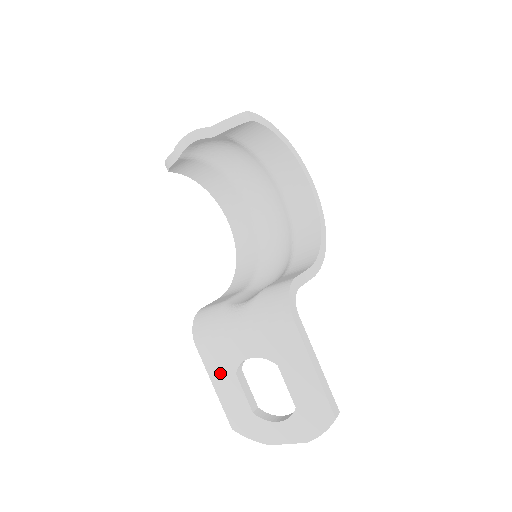
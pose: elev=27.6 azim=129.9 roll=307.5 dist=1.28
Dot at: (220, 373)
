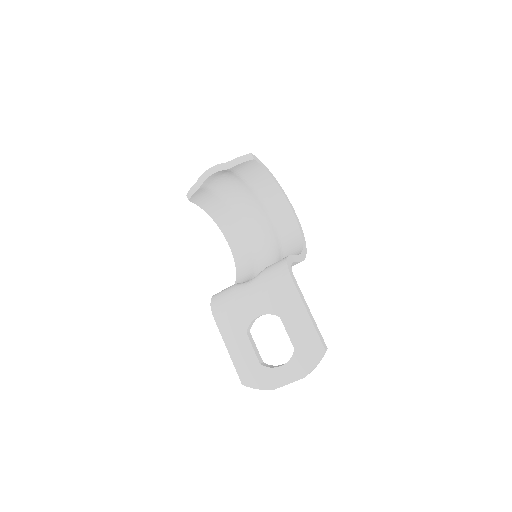
Dot at: (233, 336)
